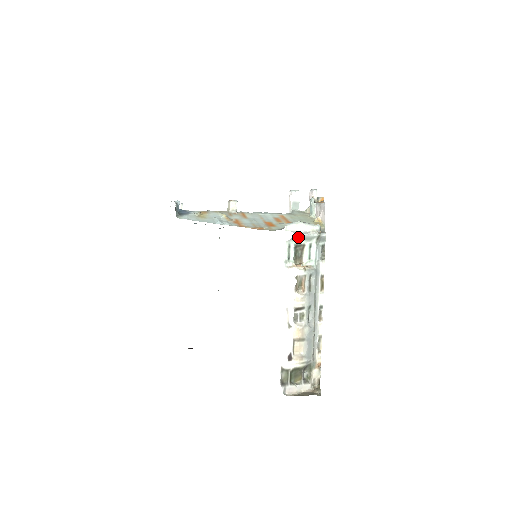
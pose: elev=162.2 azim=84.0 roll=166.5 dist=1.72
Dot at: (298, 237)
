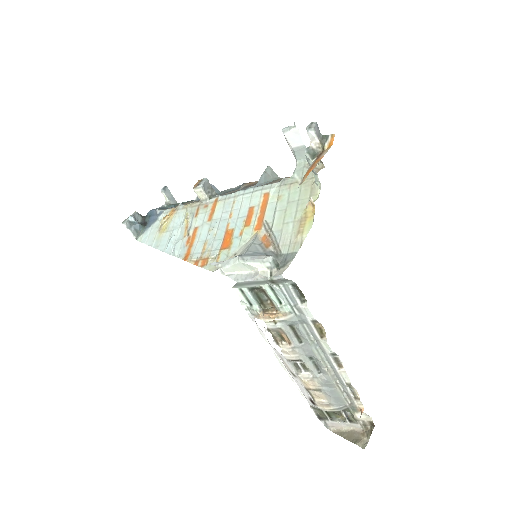
Dot at: (242, 283)
